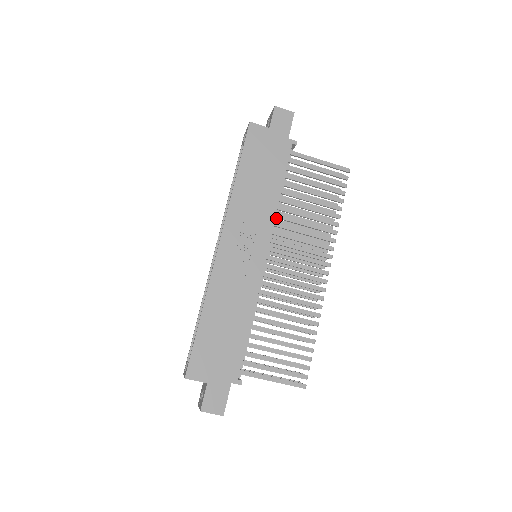
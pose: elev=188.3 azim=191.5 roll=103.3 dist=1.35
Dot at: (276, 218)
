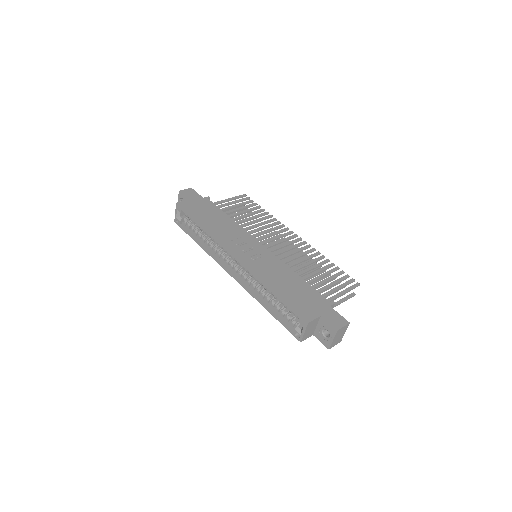
Dot at: occluded
